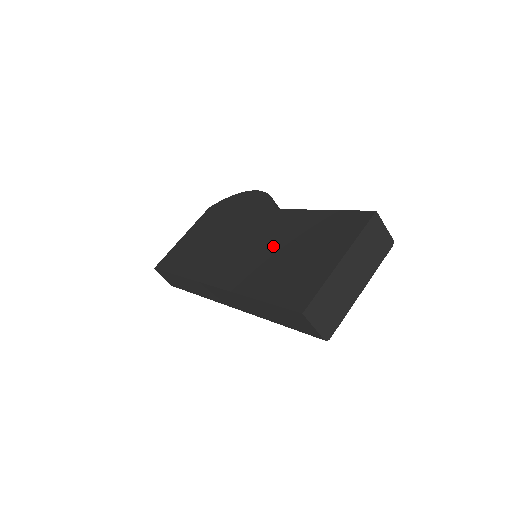
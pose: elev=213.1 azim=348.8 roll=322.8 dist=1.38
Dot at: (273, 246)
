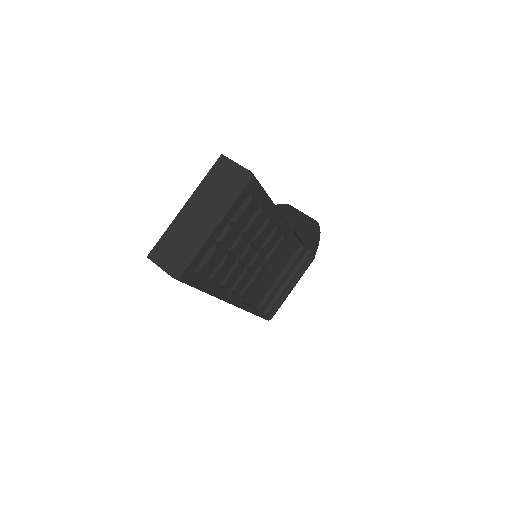
Dot at: occluded
